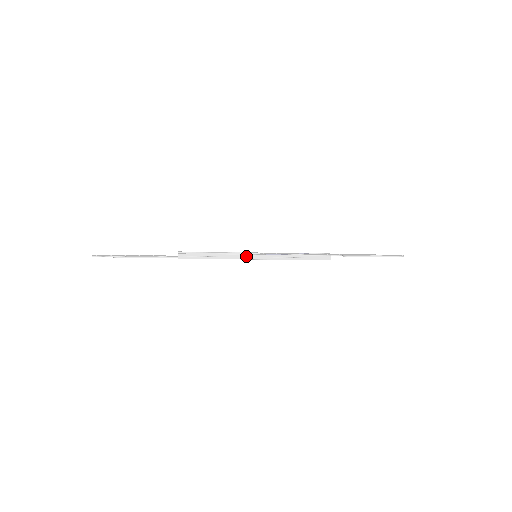
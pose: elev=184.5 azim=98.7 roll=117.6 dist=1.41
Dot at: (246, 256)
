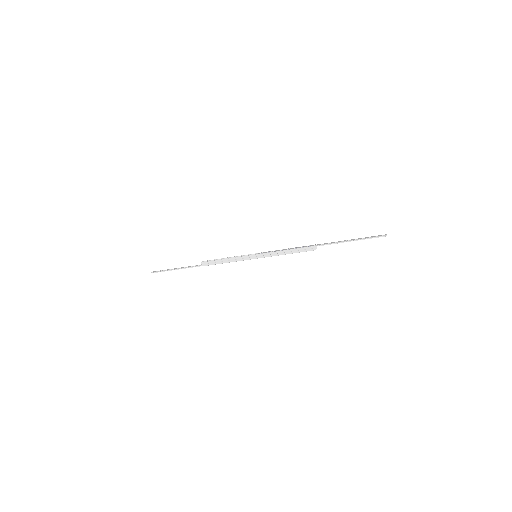
Dot at: (247, 257)
